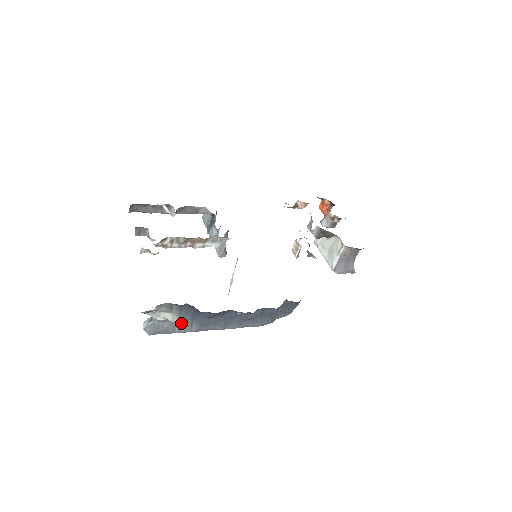
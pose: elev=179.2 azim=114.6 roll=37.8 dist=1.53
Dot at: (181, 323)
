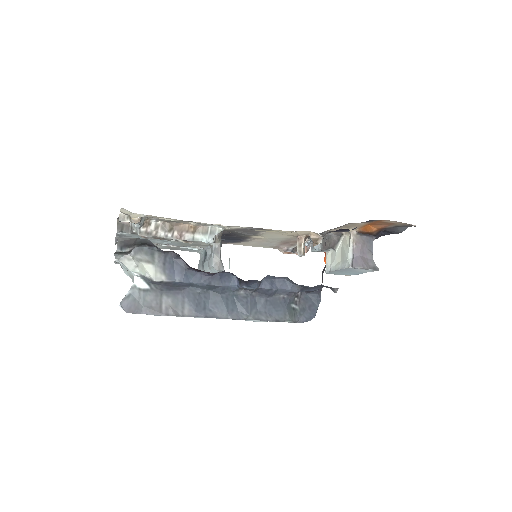
Dot at: (169, 299)
